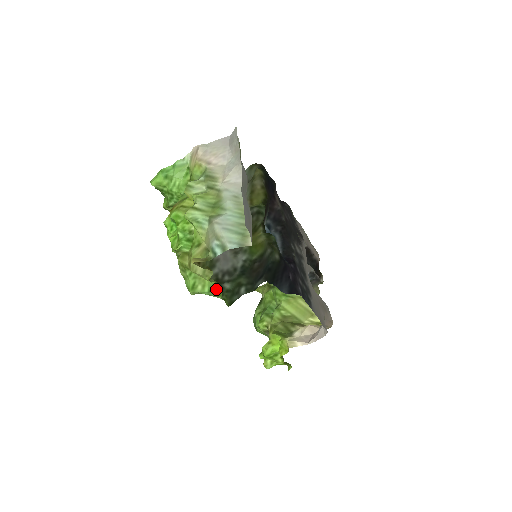
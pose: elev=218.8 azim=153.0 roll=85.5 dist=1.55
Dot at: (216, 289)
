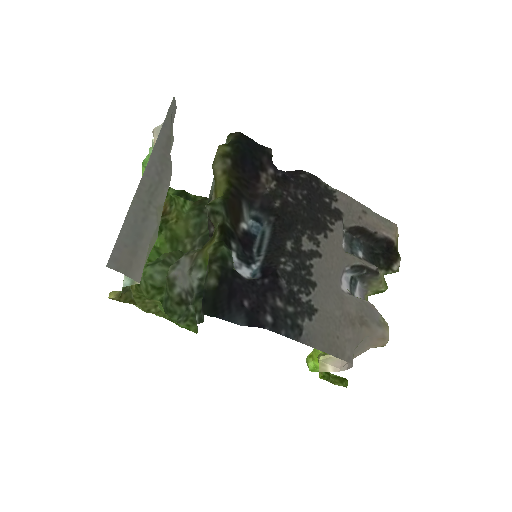
Dot at: (169, 317)
